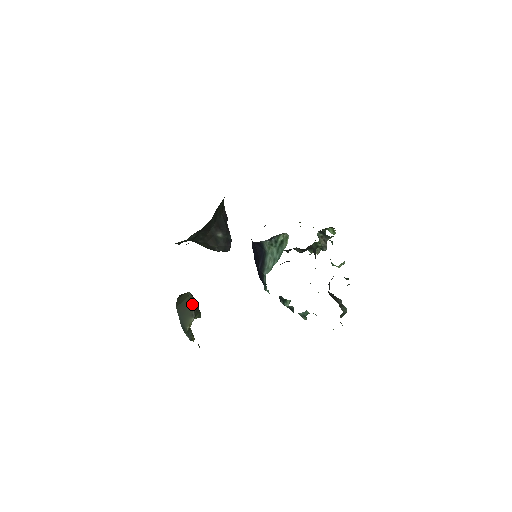
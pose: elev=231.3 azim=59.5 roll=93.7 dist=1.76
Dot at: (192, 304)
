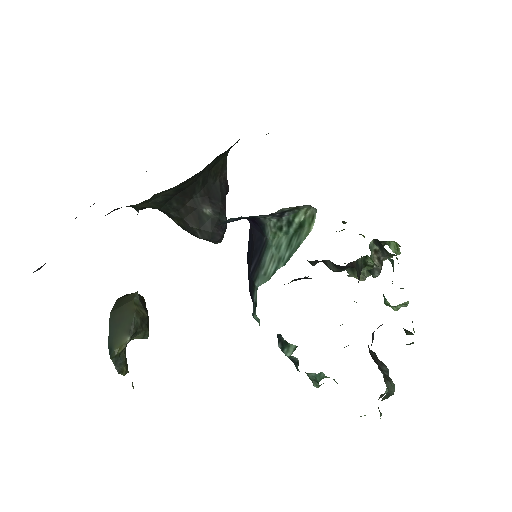
Dot at: (135, 313)
